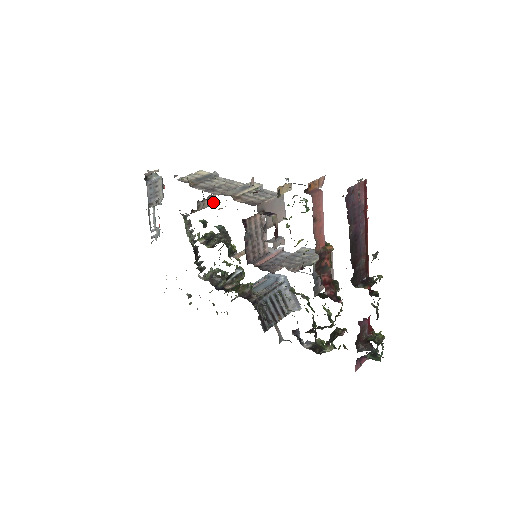
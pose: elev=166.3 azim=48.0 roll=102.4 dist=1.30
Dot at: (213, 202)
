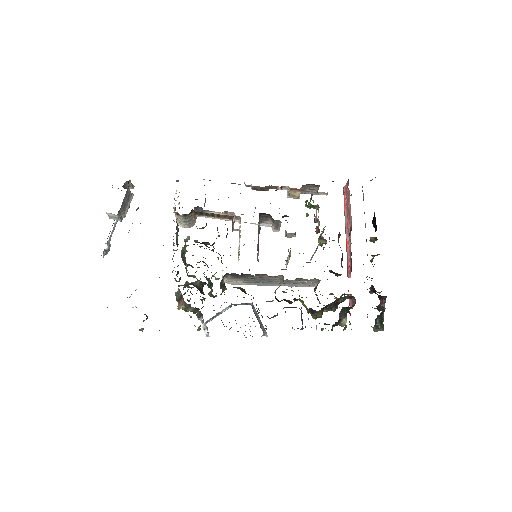
Dot at: (194, 222)
